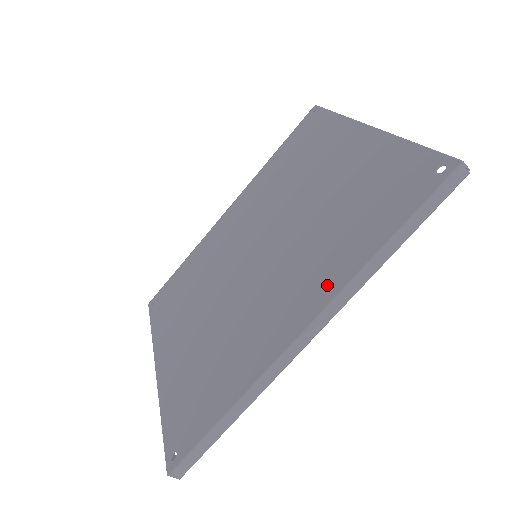
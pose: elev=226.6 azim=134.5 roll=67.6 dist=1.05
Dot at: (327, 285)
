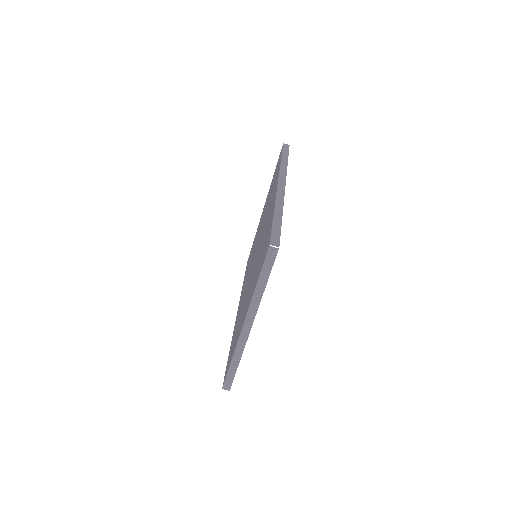
Dot at: (276, 182)
